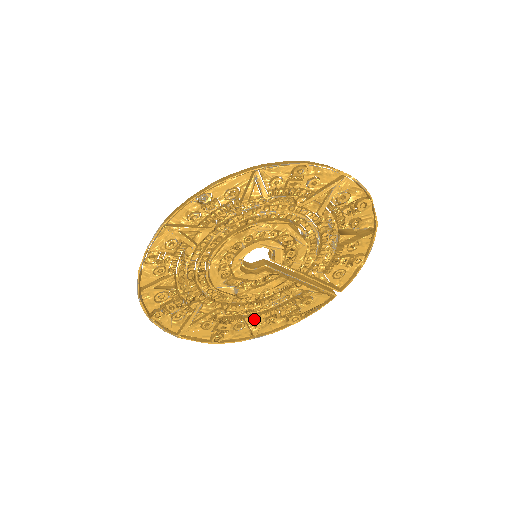
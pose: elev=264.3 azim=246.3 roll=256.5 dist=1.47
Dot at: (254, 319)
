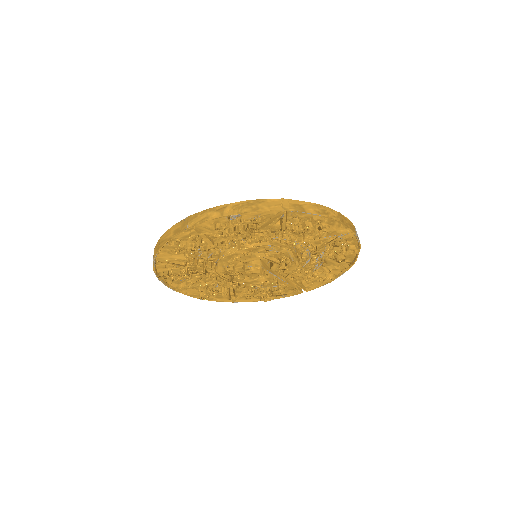
Dot at: (237, 293)
